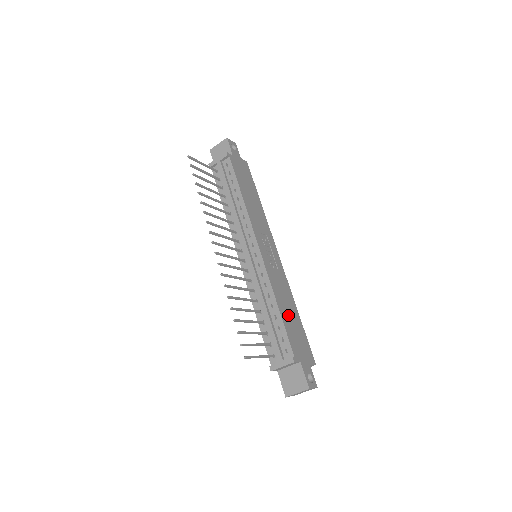
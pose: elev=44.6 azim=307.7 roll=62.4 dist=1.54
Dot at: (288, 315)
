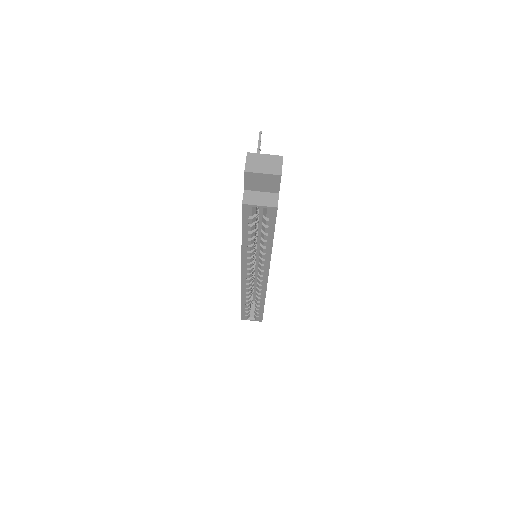
Dot at: occluded
